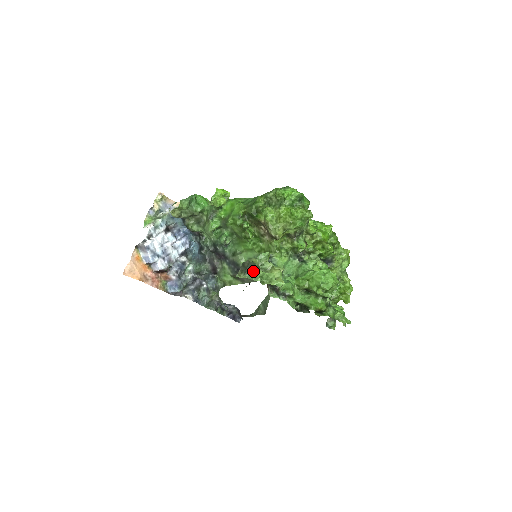
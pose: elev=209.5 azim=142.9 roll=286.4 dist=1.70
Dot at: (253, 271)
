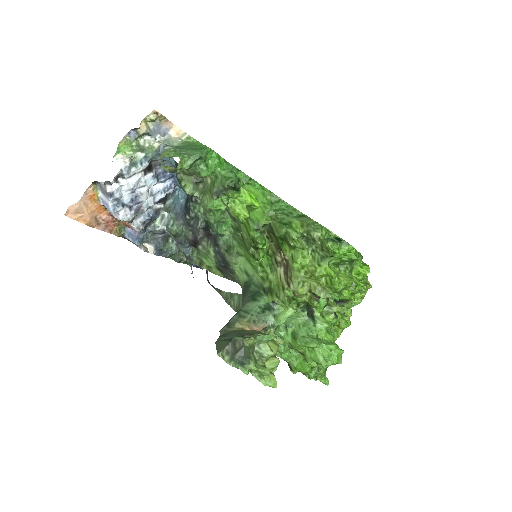
Dot at: (243, 361)
